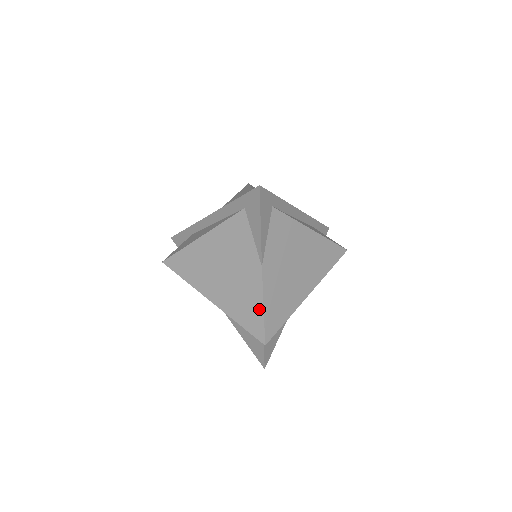
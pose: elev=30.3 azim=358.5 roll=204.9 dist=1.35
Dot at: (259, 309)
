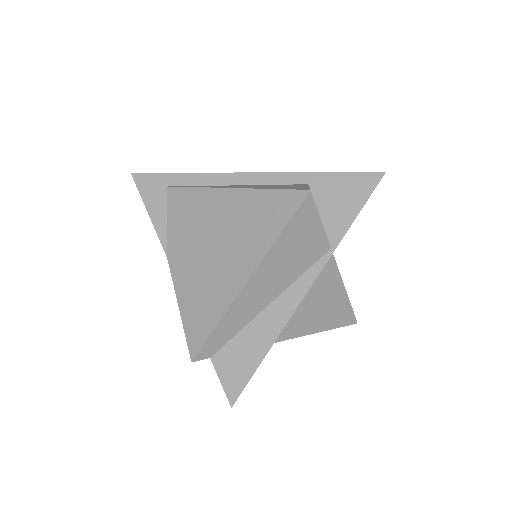
Dot at: (182, 313)
